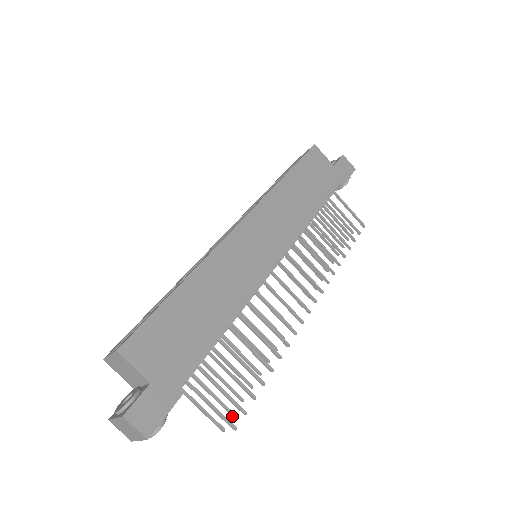
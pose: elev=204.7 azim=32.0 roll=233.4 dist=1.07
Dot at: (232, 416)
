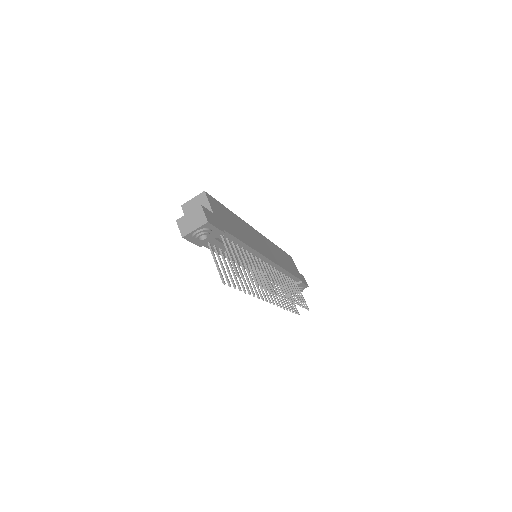
Dot at: (229, 286)
